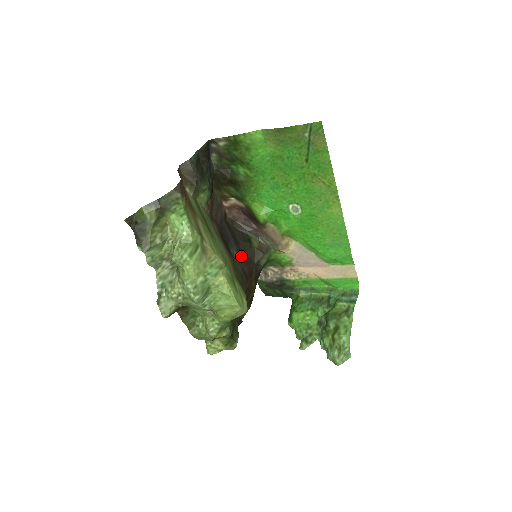
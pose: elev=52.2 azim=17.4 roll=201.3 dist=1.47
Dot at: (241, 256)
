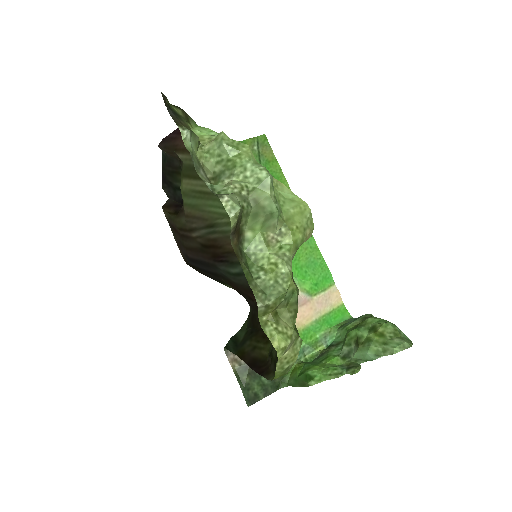
Dot at: (230, 281)
